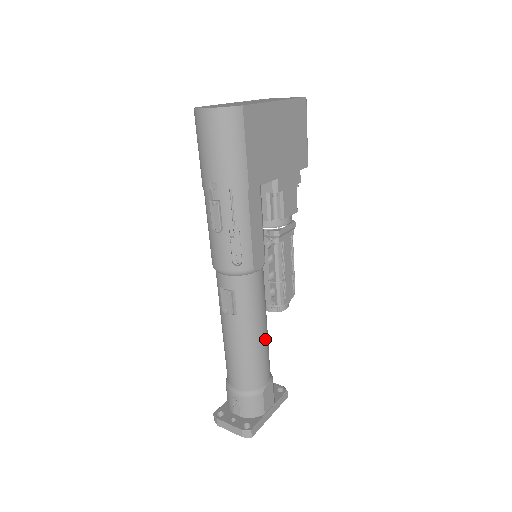
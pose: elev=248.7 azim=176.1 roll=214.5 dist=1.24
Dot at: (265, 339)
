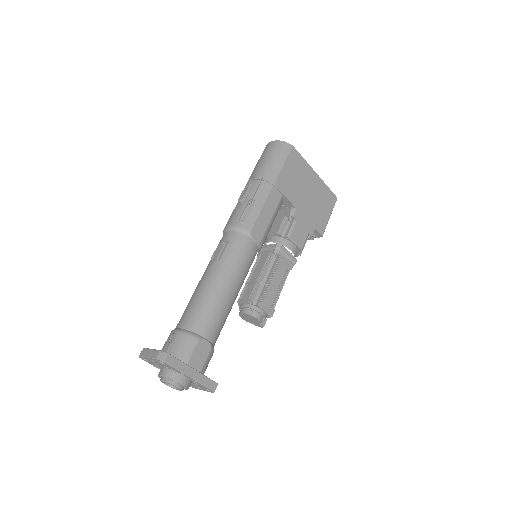
Dot at: (228, 298)
